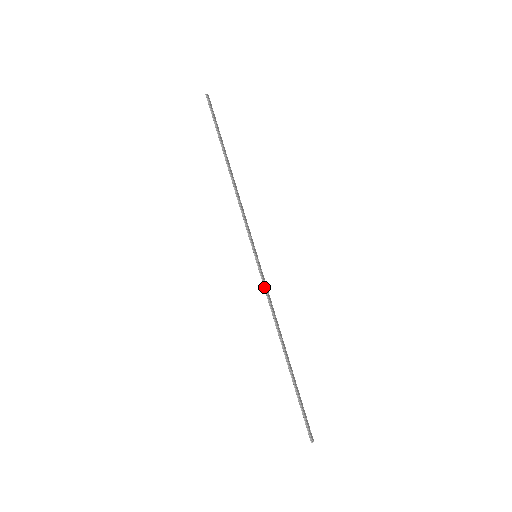
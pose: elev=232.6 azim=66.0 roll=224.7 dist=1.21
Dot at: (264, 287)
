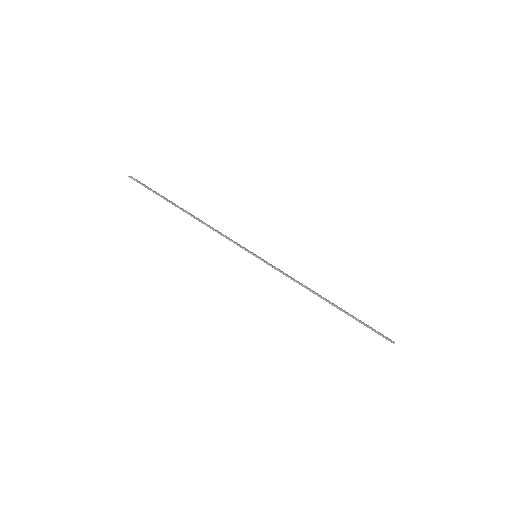
Dot at: (279, 271)
